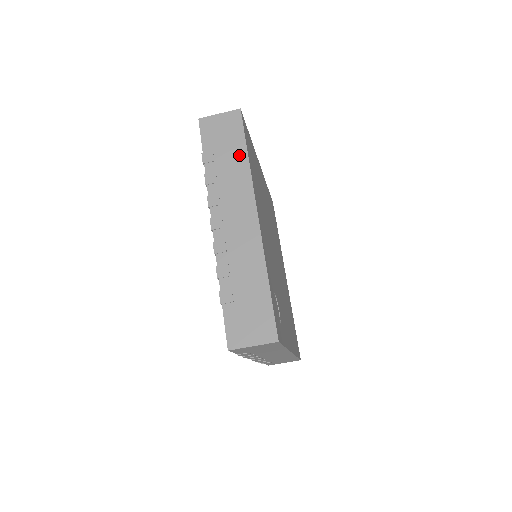
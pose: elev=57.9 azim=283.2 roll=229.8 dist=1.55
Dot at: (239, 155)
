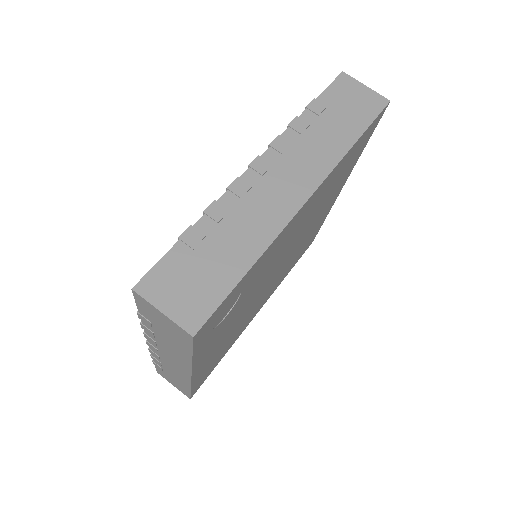
Dot at: (348, 133)
